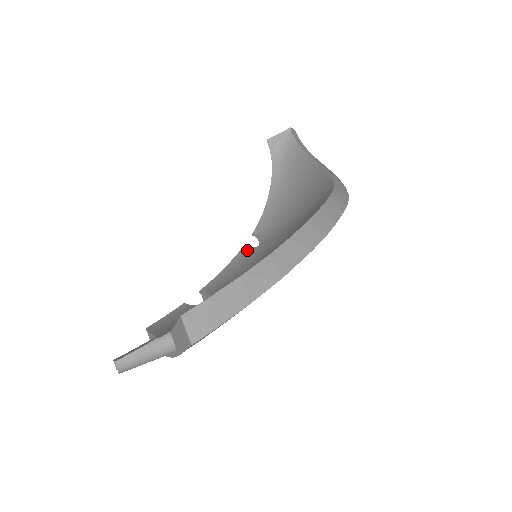
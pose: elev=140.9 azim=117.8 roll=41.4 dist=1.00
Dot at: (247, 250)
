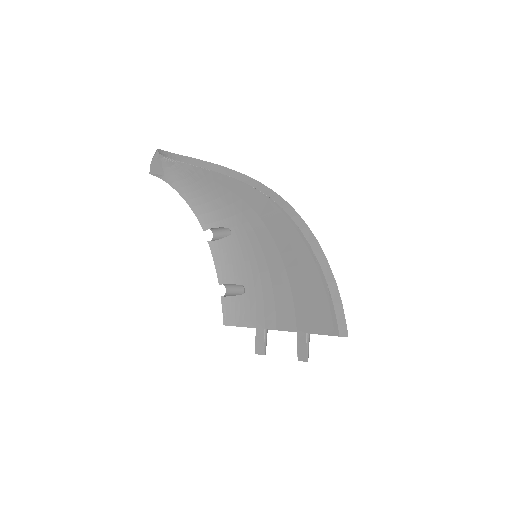
Dot at: (216, 243)
